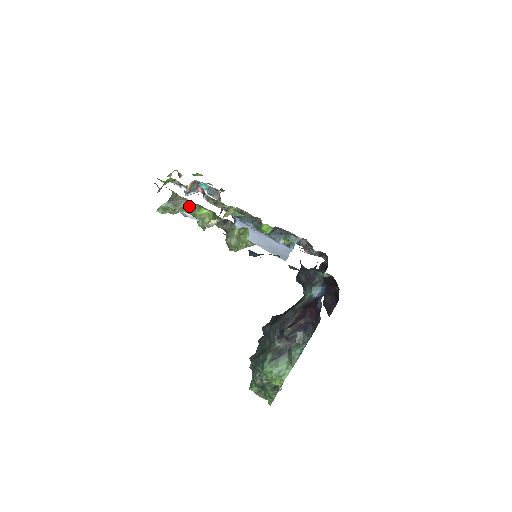
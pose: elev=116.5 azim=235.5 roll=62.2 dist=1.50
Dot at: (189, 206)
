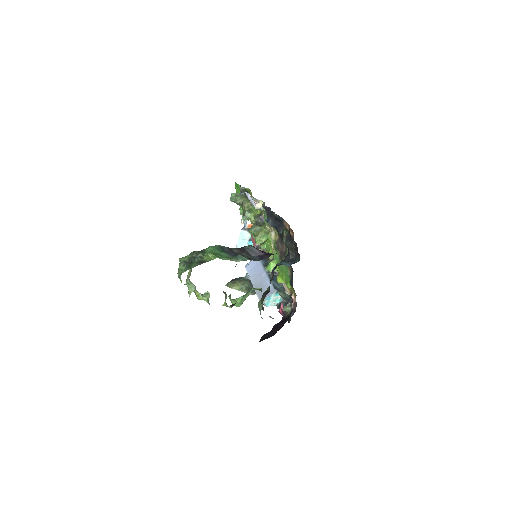
Dot at: occluded
